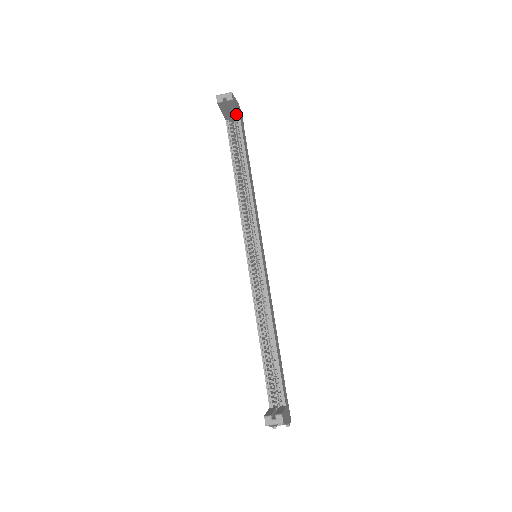
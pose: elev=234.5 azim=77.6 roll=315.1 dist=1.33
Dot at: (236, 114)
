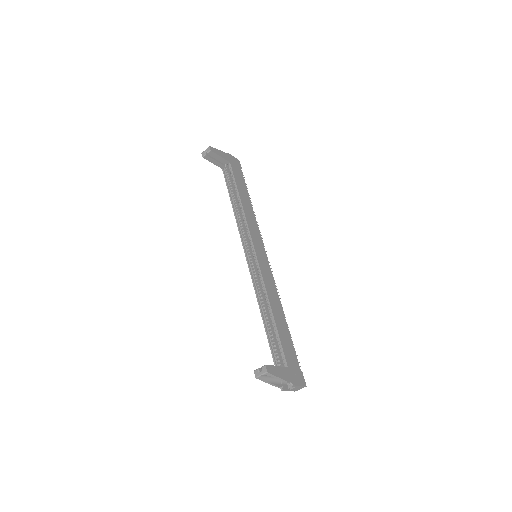
Dot at: (225, 161)
